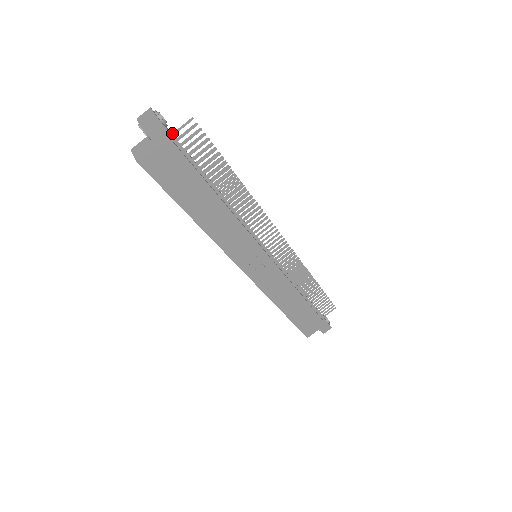
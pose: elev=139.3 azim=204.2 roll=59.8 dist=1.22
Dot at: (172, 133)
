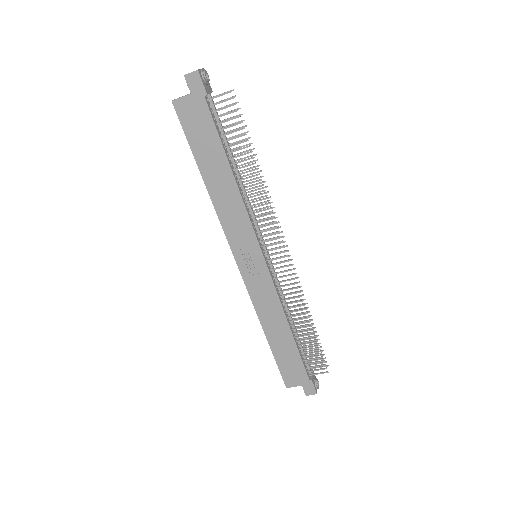
Dot at: (213, 96)
